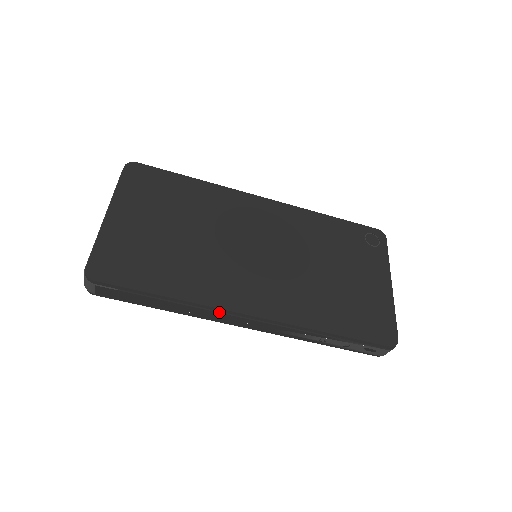
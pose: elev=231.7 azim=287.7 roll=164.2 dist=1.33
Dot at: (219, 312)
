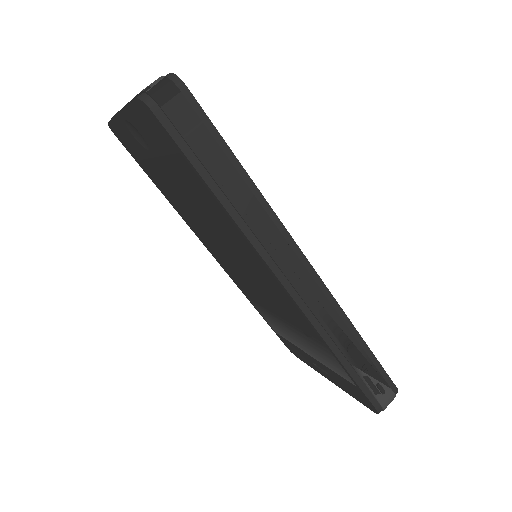
Dot at: (284, 237)
